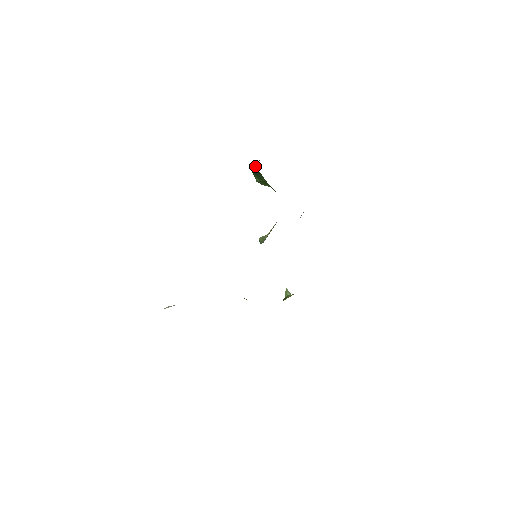
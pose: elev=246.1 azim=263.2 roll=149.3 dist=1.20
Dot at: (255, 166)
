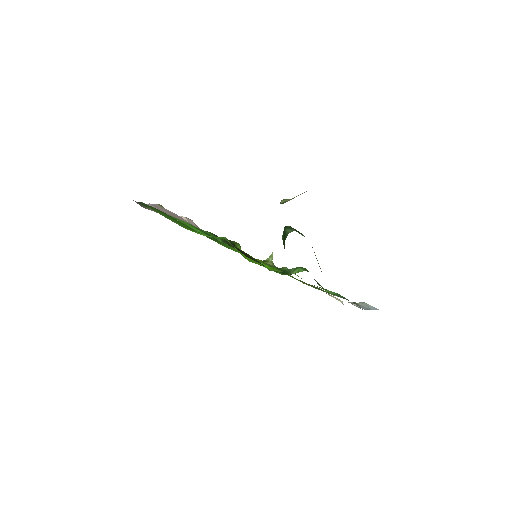
Dot at: (286, 233)
